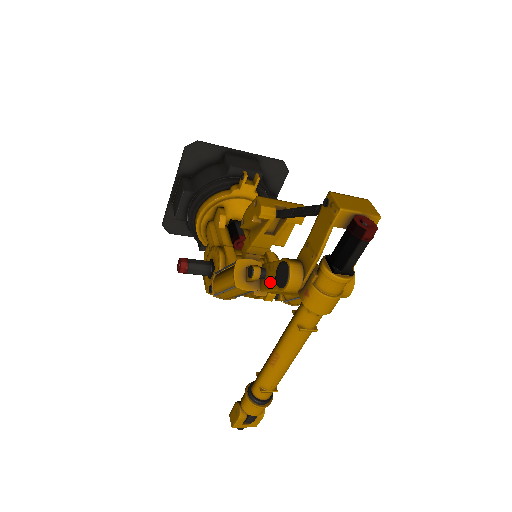
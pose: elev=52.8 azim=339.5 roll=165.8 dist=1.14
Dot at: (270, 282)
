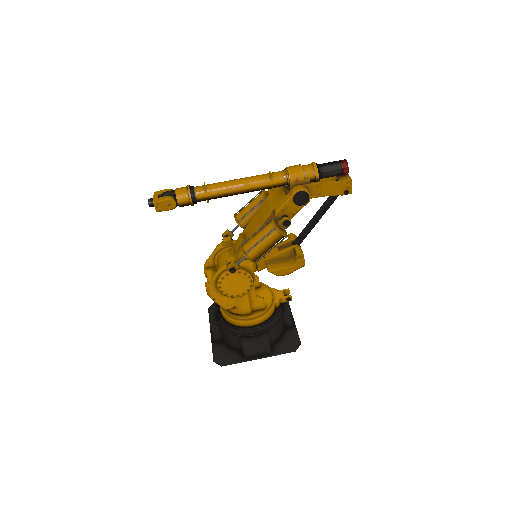
Dot at: occluded
